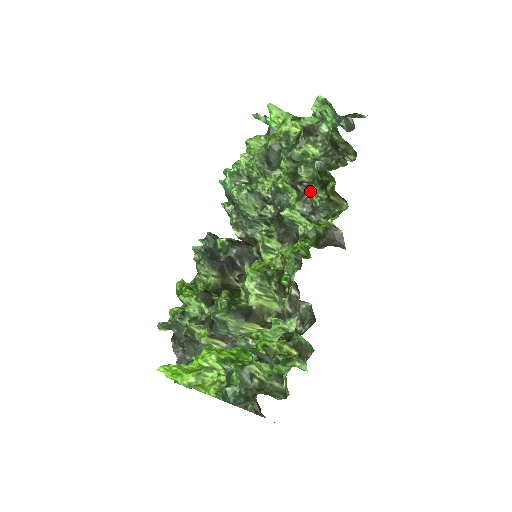
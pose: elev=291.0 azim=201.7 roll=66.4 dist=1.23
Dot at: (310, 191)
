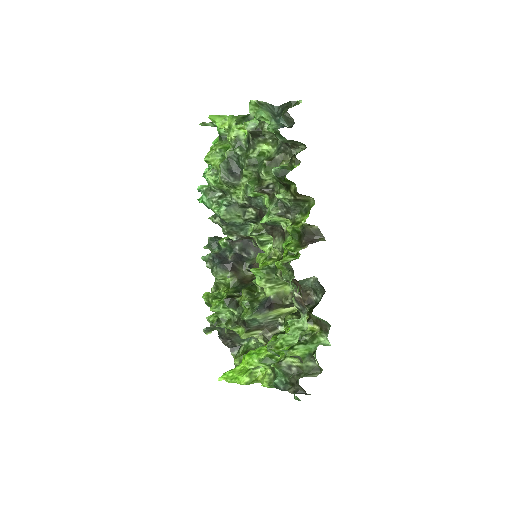
Dot at: (277, 197)
